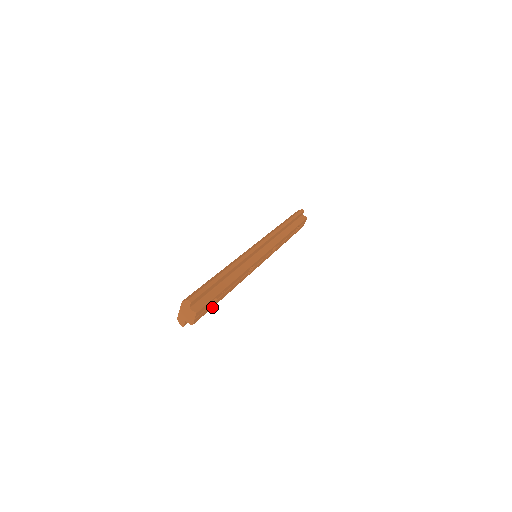
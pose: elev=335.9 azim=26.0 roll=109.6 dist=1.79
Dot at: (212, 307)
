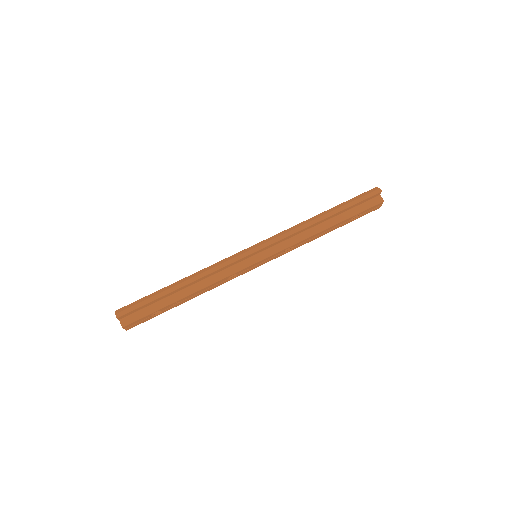
Dot at: occluded
